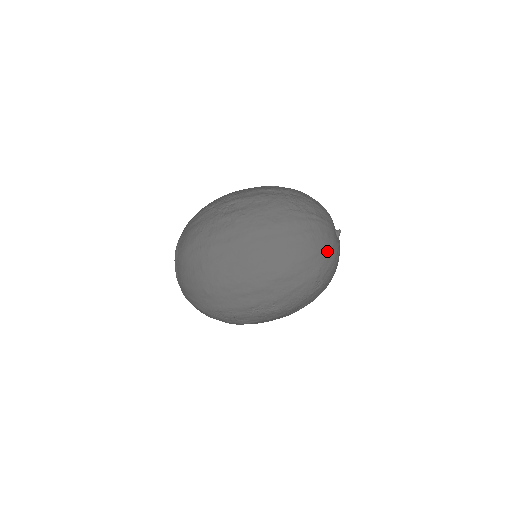
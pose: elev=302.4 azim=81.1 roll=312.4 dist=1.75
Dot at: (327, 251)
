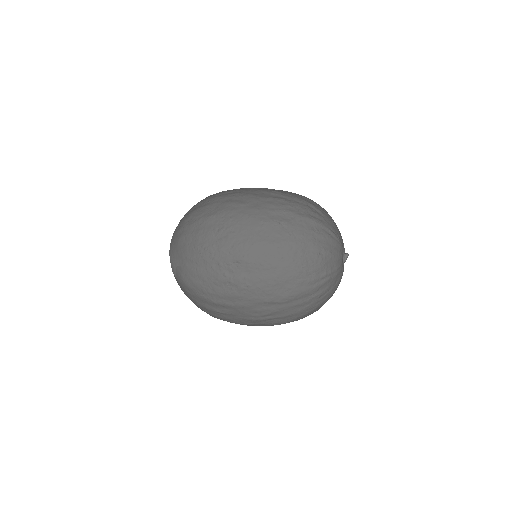
Dot at: (330, 296)
